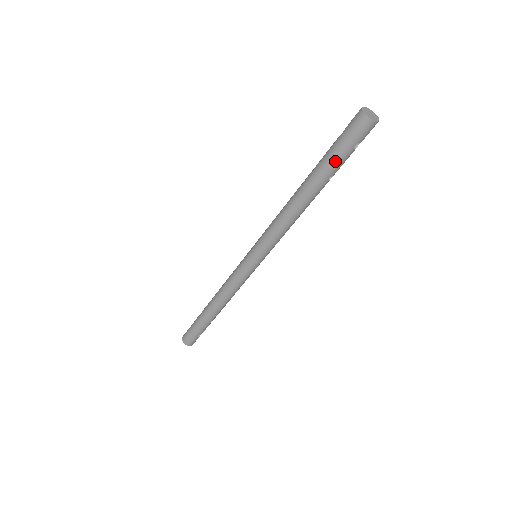
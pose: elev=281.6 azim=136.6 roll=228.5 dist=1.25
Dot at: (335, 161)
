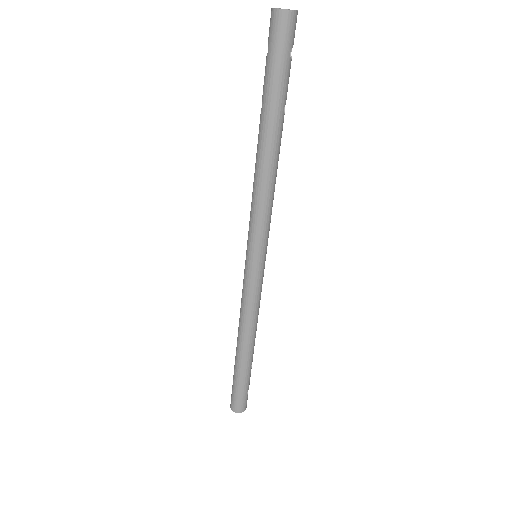
Dot at: (279, 84)
